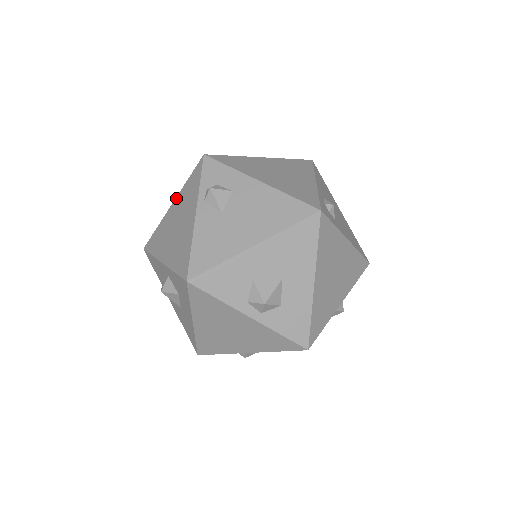
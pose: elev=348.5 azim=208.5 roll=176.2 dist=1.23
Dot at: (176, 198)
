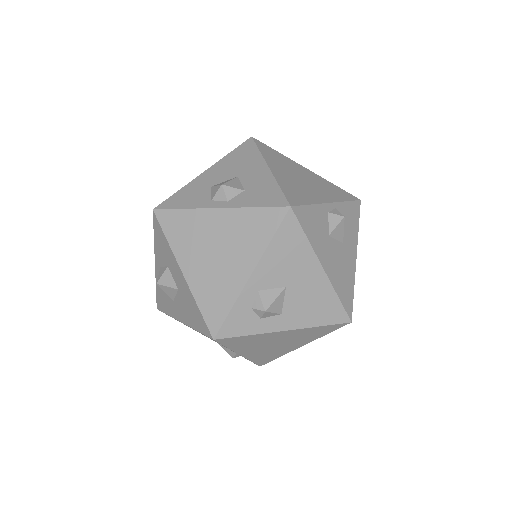
Dot at: occluded
